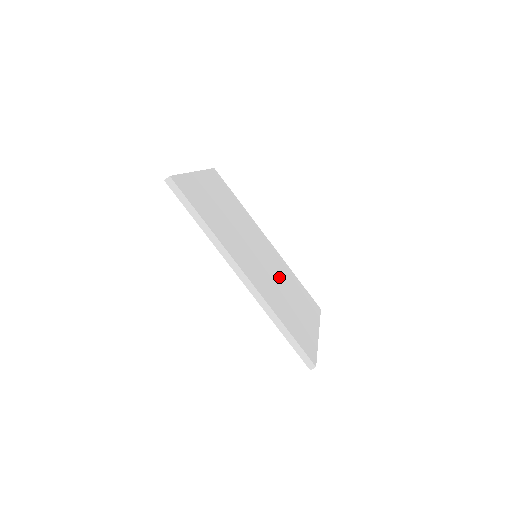
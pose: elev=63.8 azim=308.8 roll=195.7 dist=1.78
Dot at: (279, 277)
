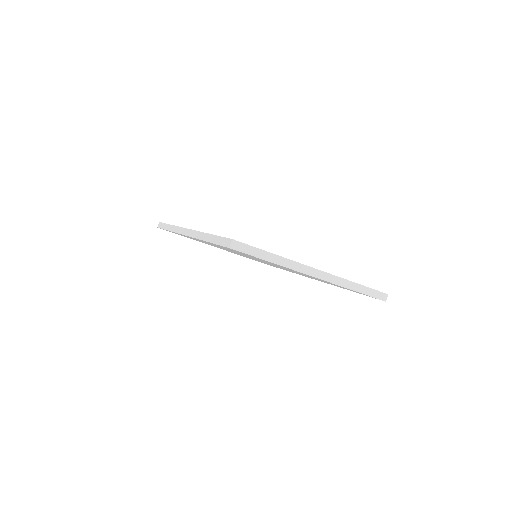
Dot at: occluded
